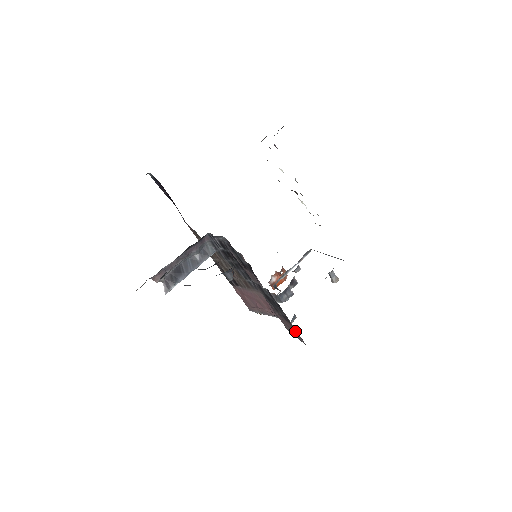
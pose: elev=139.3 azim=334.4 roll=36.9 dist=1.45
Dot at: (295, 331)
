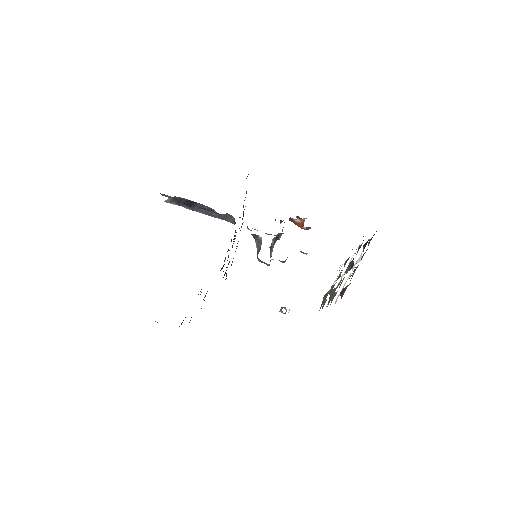
Dot at: occluded
